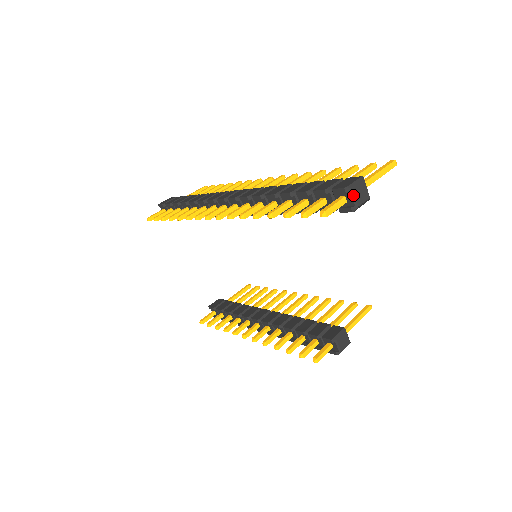
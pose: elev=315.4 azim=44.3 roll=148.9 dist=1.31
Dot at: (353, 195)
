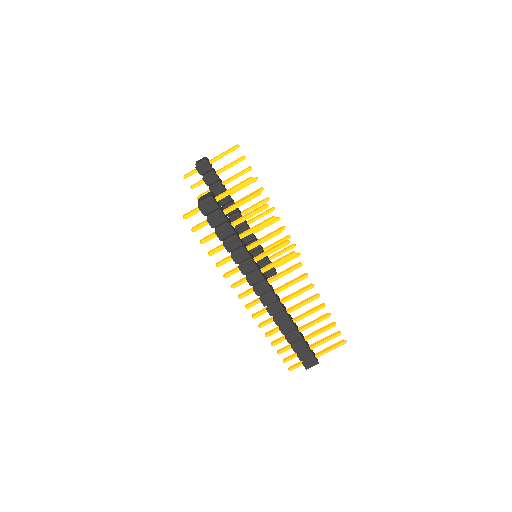
Dot at: occluded
